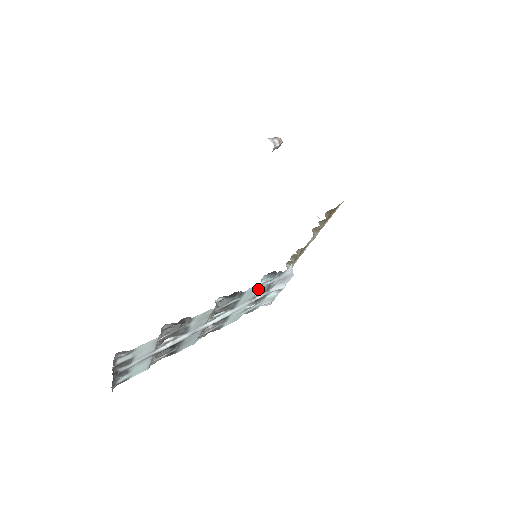
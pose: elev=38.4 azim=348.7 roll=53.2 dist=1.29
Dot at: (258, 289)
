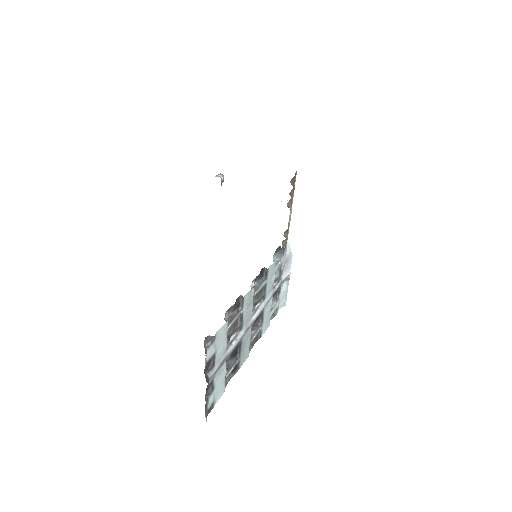
Dot at: (275, 271)
